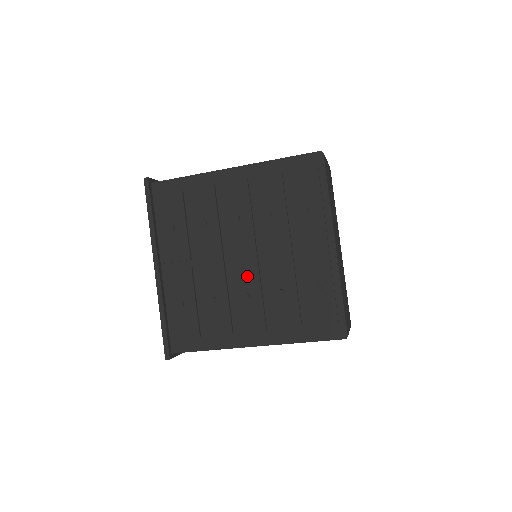
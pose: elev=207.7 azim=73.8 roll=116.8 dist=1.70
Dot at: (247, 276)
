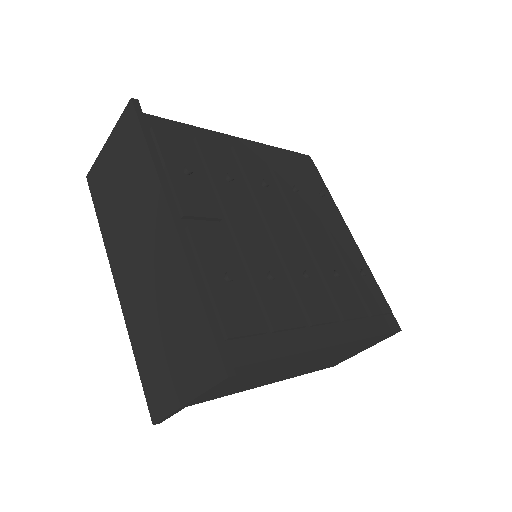
Dot at: (296, 251)
